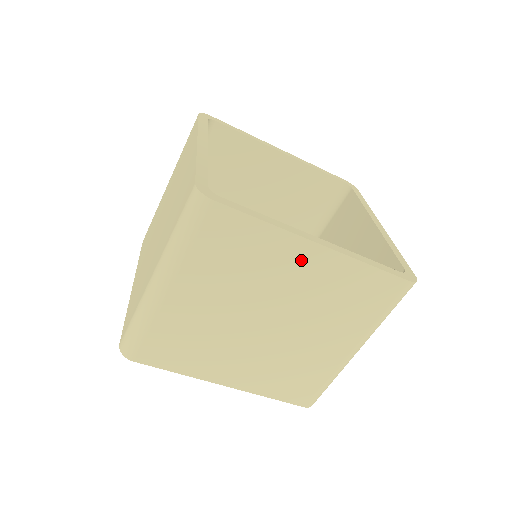
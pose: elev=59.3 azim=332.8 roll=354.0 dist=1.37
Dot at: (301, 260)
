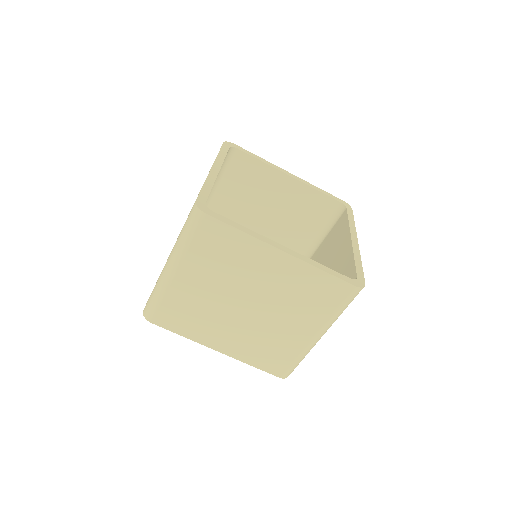
Dot at: (270, 261)
